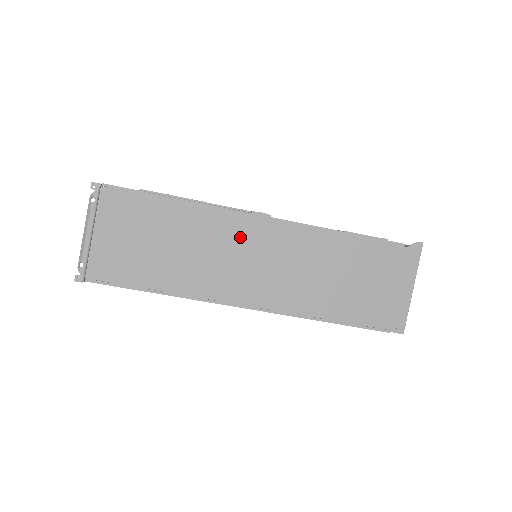
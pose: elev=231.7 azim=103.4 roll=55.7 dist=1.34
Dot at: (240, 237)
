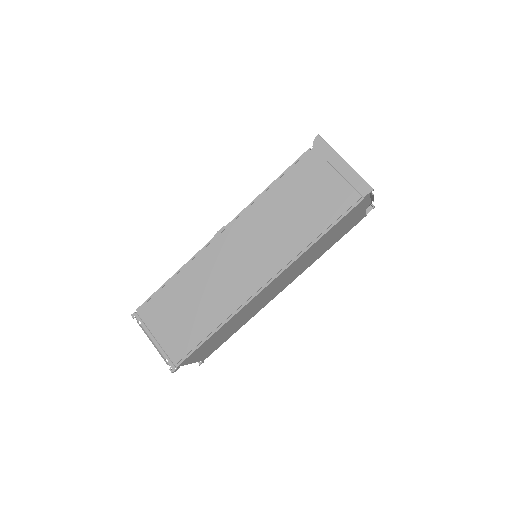
Dot at: (222, 254)
